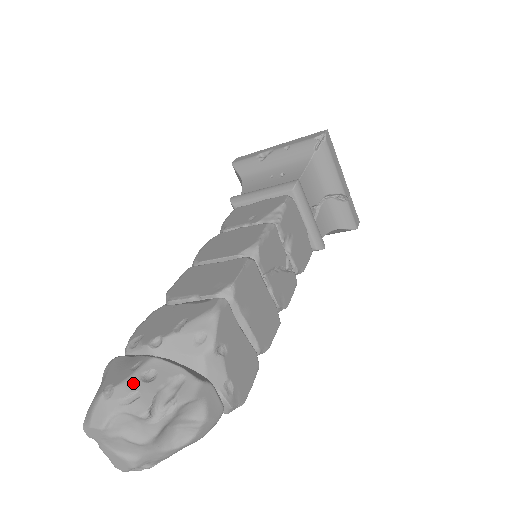
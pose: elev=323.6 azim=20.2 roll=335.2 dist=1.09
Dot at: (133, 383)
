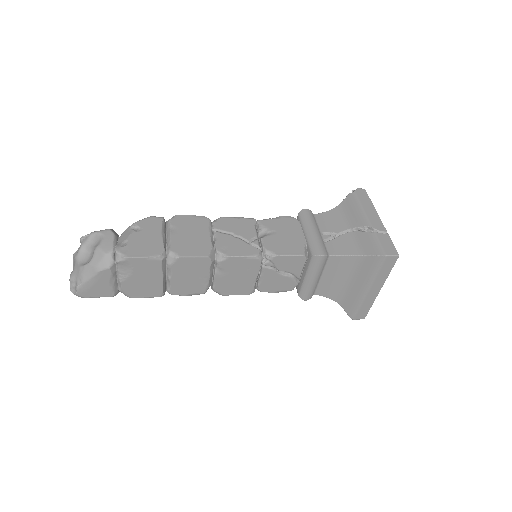
Dot at: occluded
